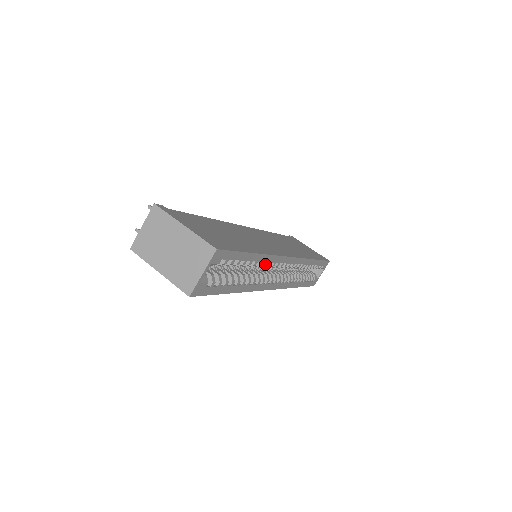
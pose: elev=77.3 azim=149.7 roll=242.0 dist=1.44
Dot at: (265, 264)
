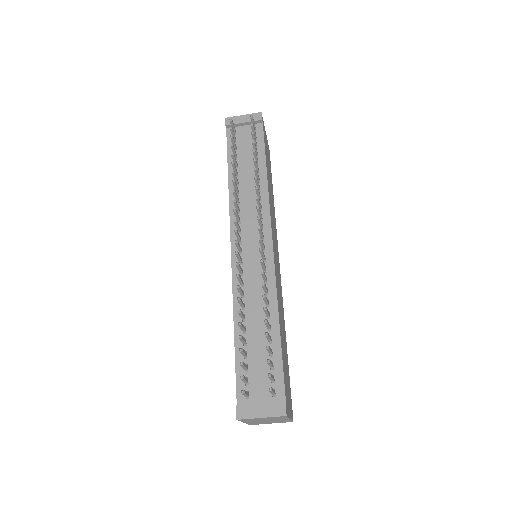
Dot at: occluded
